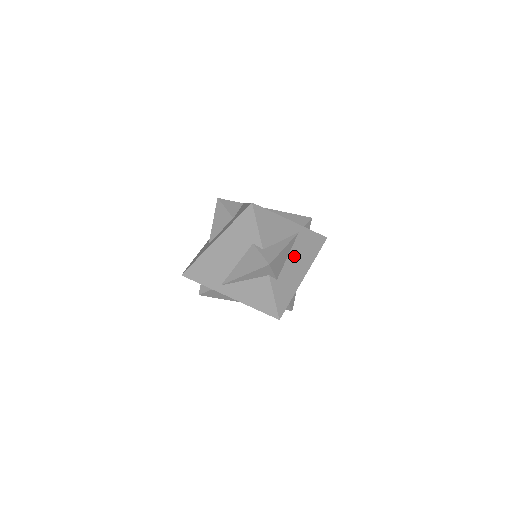
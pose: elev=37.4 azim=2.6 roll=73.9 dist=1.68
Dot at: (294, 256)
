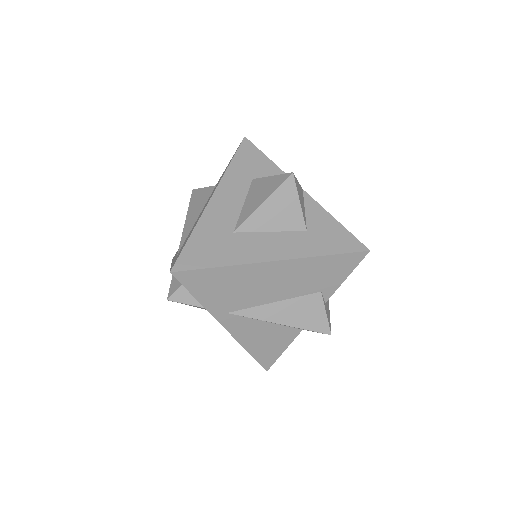
Dot at: occluded
